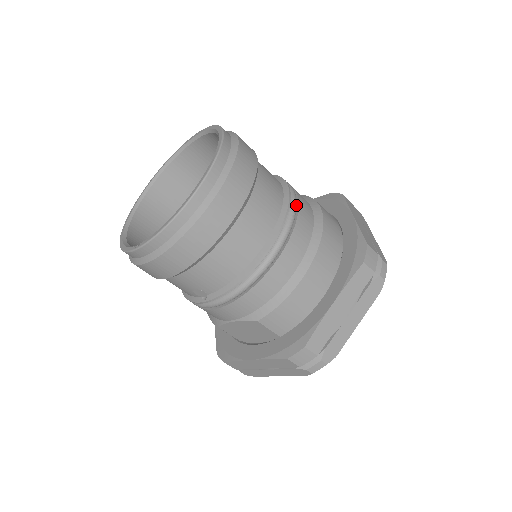
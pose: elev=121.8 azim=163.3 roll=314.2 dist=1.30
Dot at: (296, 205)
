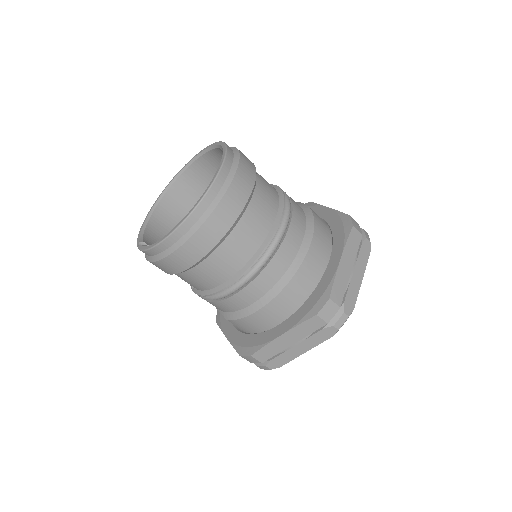
Dot at: (277, 245)
